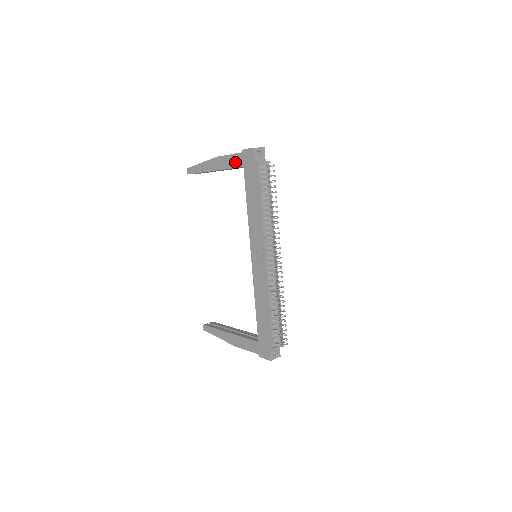
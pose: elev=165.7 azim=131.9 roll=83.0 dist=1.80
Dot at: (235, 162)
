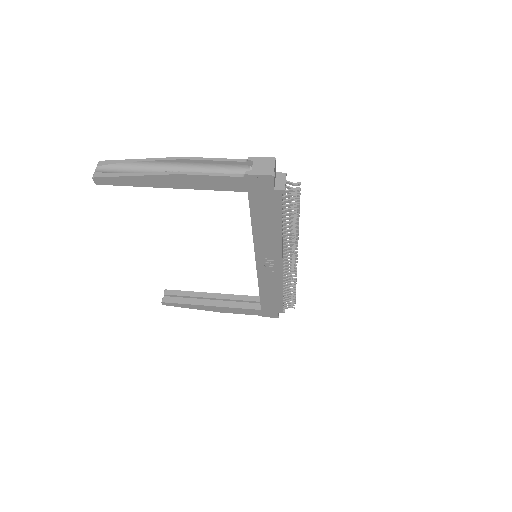
Dot at: (228, 185)
